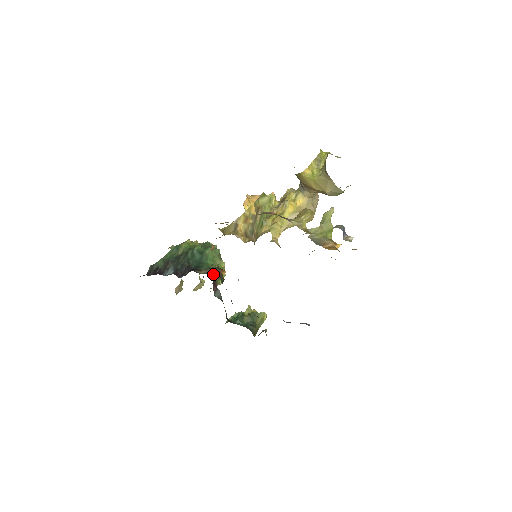
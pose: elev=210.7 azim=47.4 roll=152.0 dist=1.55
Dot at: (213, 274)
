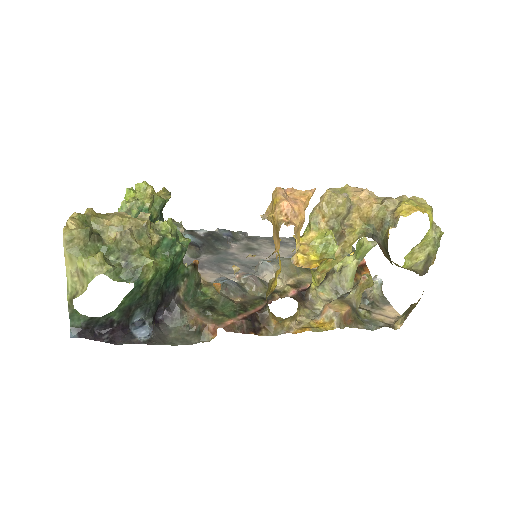
Dot at: (198, 289)
